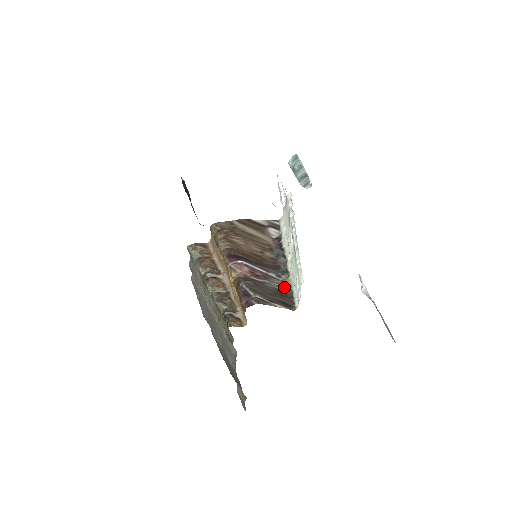
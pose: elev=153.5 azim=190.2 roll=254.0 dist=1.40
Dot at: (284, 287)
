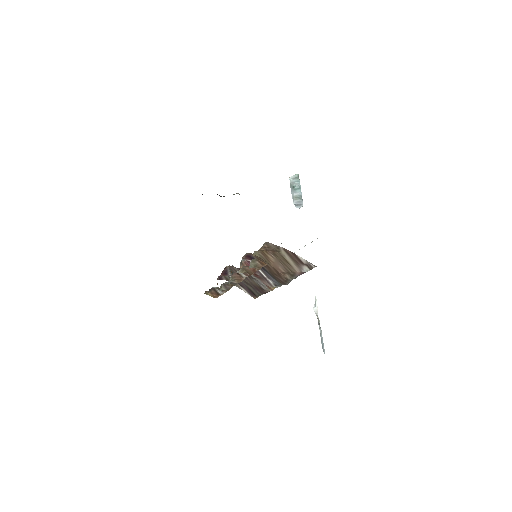
Dot at: (268, 288)
